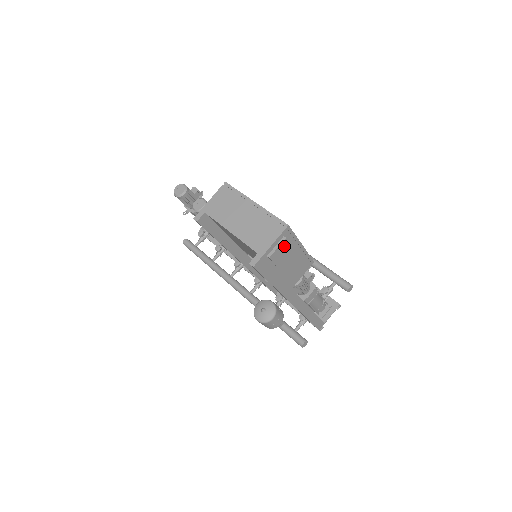
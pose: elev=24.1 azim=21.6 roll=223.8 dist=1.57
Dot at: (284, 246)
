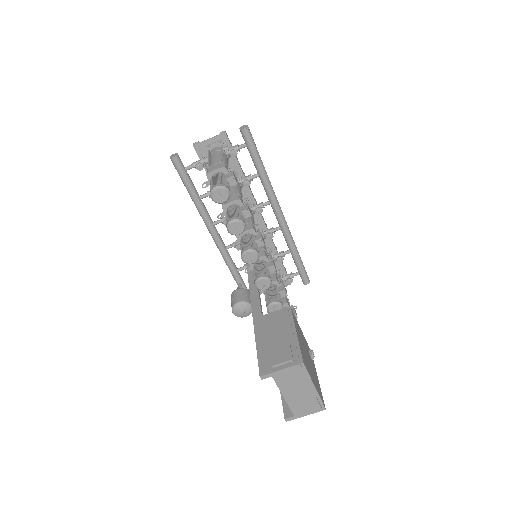
Dot at: occluded
